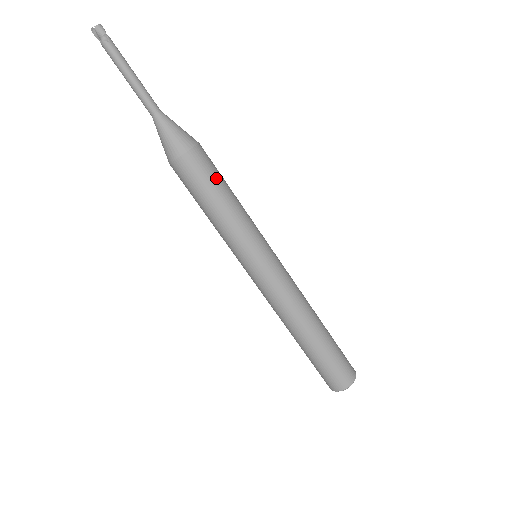
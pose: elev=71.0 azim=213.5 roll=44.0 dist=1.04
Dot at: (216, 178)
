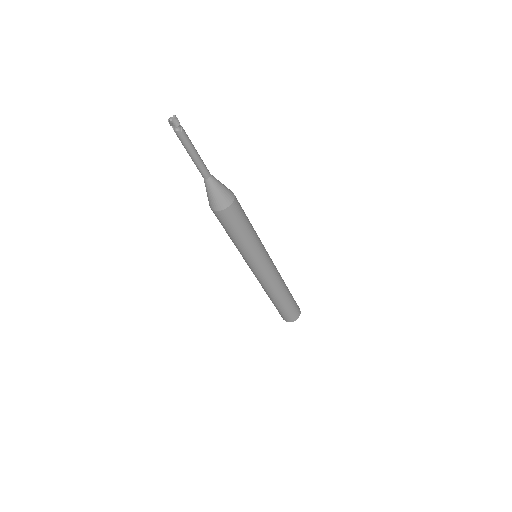
Dot at: (244, 218)
